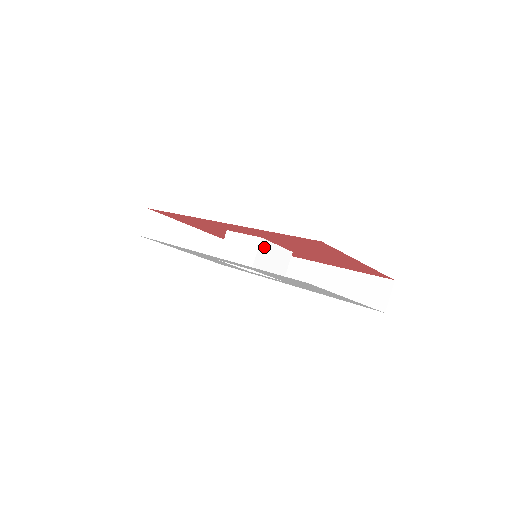
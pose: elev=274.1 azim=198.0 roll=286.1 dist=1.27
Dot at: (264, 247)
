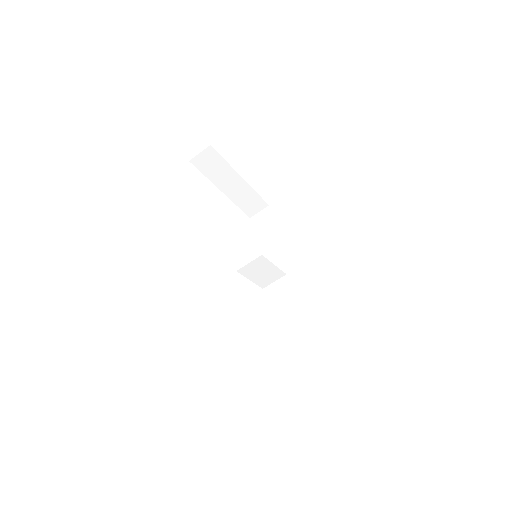
Dot at: (260, 261)
